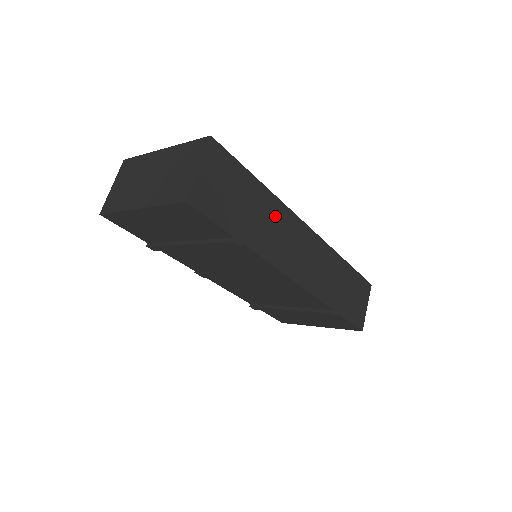
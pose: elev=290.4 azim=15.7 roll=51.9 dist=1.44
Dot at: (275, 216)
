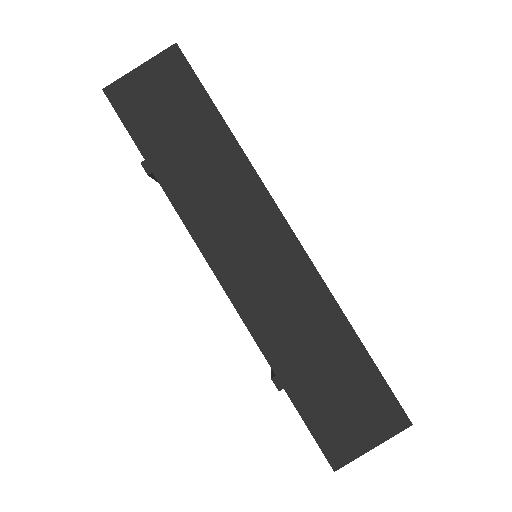
Dot at: (228, 175)
